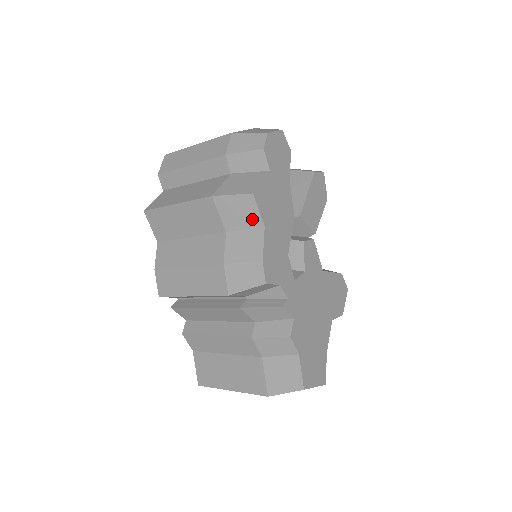
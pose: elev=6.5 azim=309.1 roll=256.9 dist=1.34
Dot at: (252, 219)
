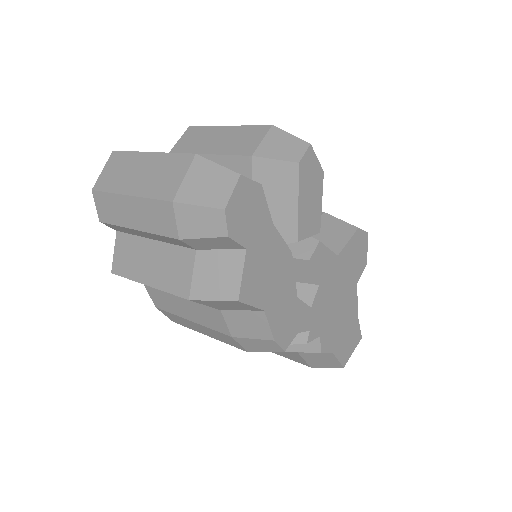
Dot at: (246, 308)
